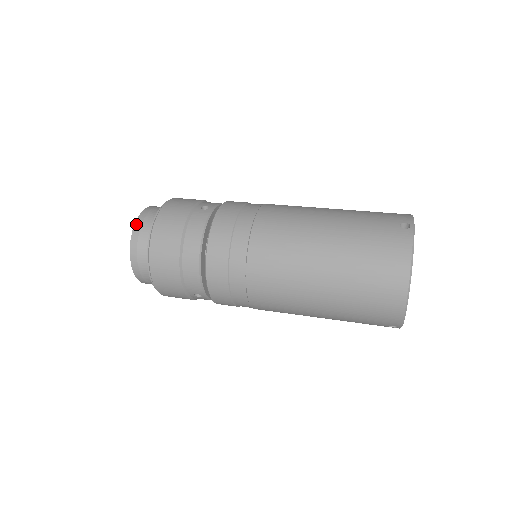
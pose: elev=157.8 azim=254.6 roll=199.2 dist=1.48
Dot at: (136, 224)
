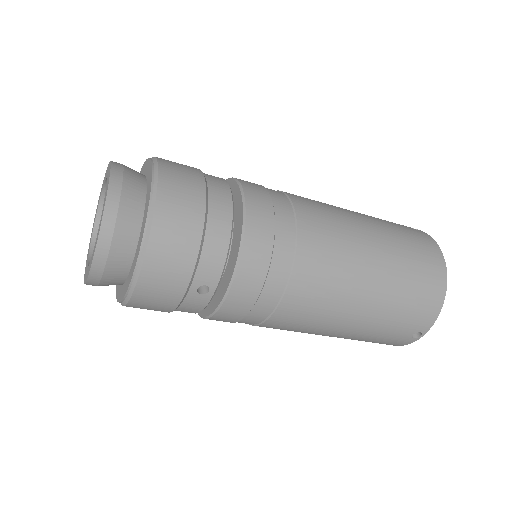
Dot at: (114, 168)
